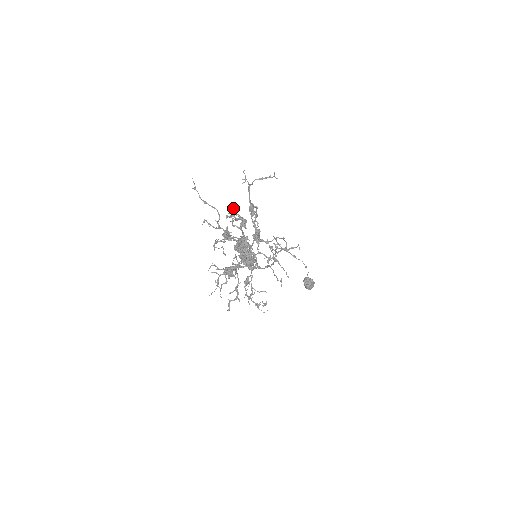
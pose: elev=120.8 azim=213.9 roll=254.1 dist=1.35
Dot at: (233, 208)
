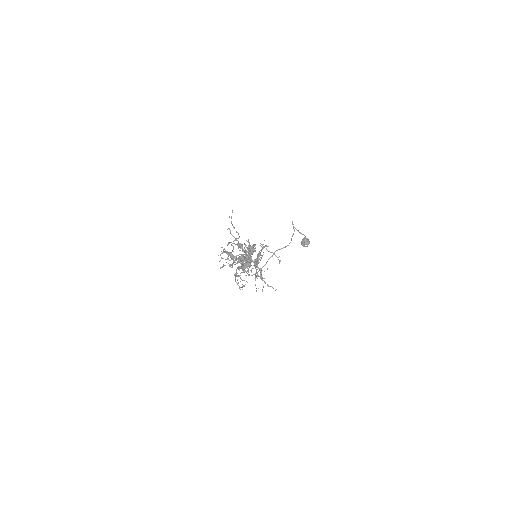
Dot at: (248, 246)
